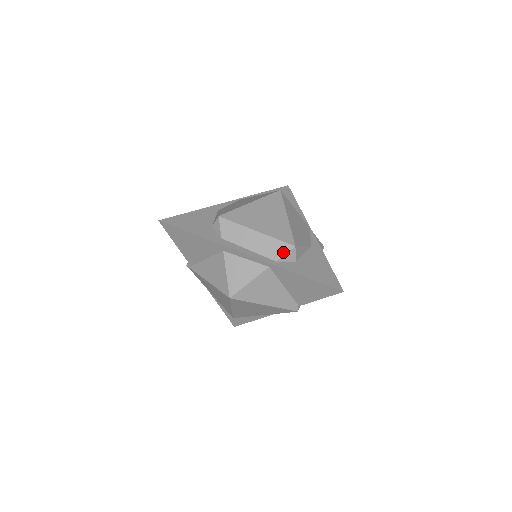
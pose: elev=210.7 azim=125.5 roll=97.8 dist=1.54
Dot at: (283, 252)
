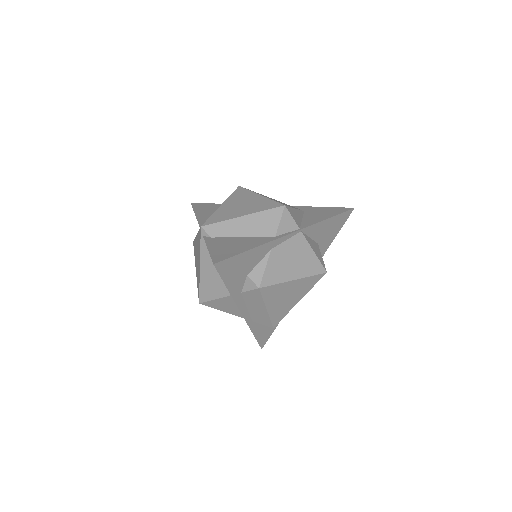
Dot at: (263, 323)
